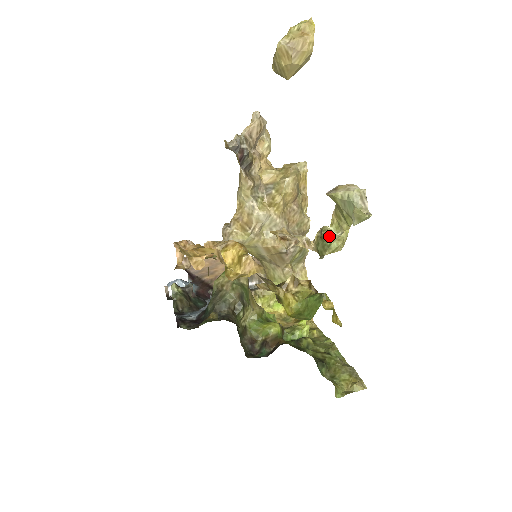
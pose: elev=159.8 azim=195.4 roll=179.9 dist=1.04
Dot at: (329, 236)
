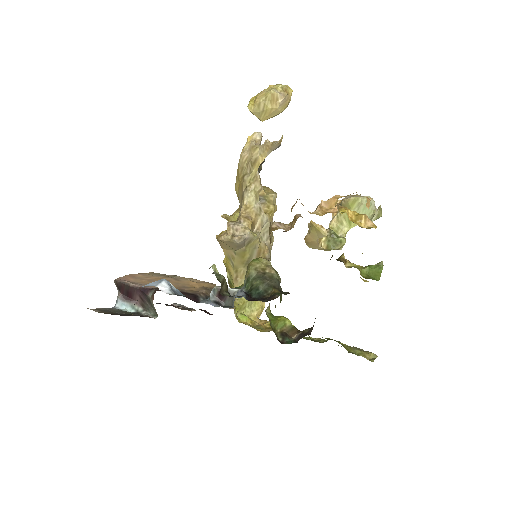
Dot at: (337, 235)
